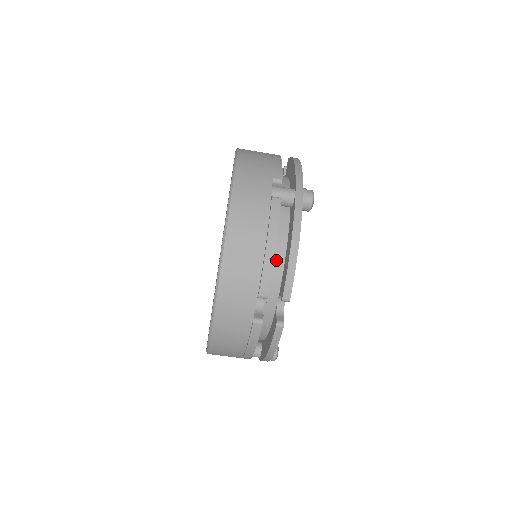
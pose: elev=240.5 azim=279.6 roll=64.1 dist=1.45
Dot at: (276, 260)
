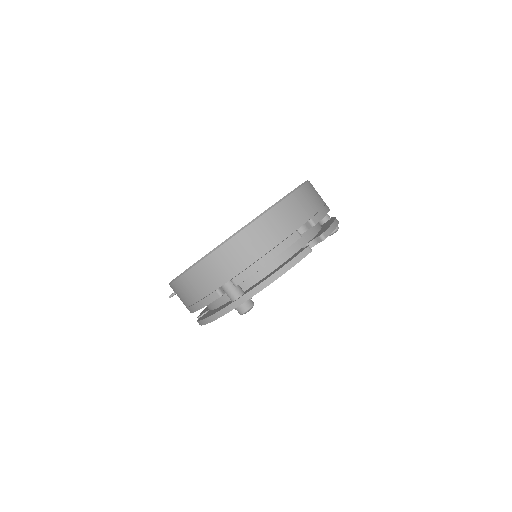
Dot at: (315, 227)
